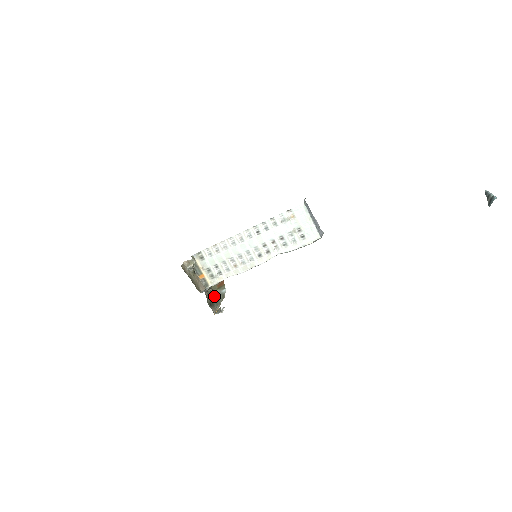
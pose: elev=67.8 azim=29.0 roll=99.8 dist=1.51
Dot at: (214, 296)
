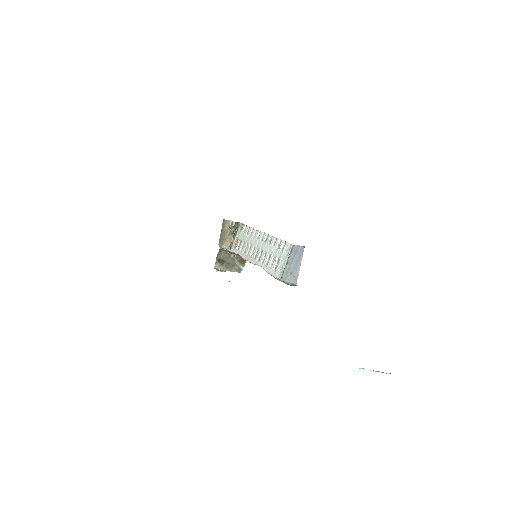
Dot at: (230, 261)
